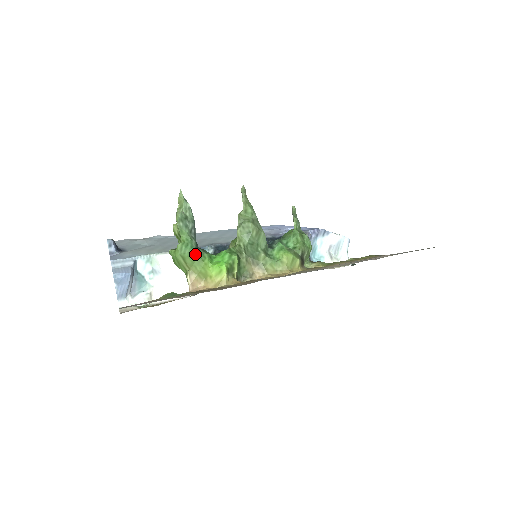
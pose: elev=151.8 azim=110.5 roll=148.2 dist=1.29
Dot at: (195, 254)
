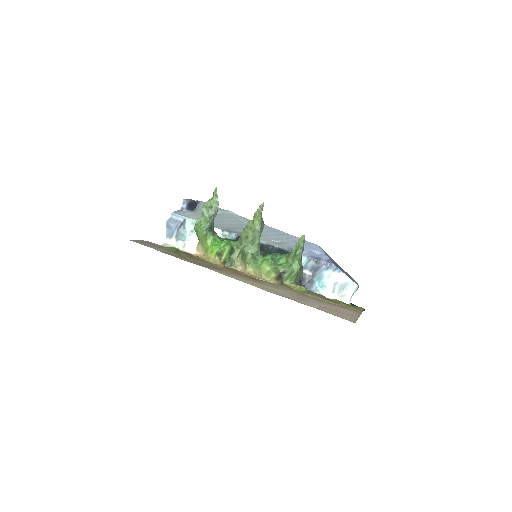
Dot at: (204, 233)
